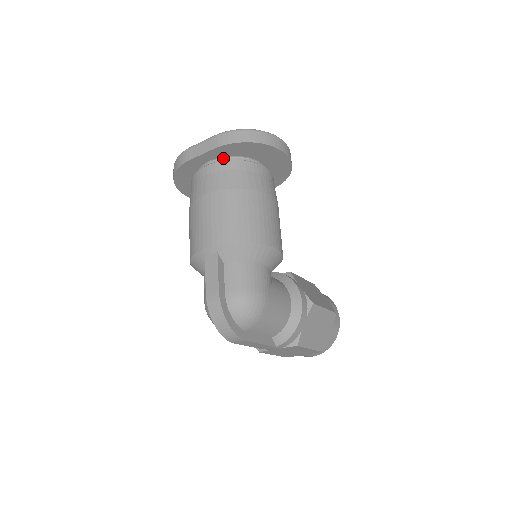
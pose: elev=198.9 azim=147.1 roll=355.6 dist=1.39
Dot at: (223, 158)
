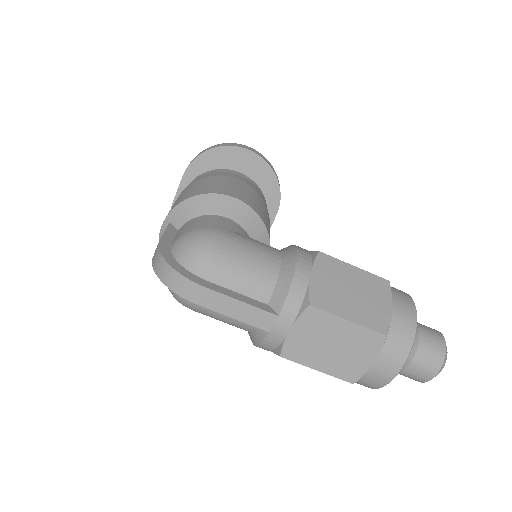
Dot at: occluded
